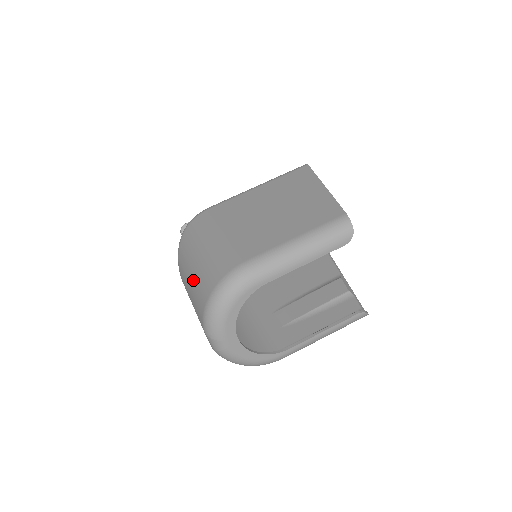
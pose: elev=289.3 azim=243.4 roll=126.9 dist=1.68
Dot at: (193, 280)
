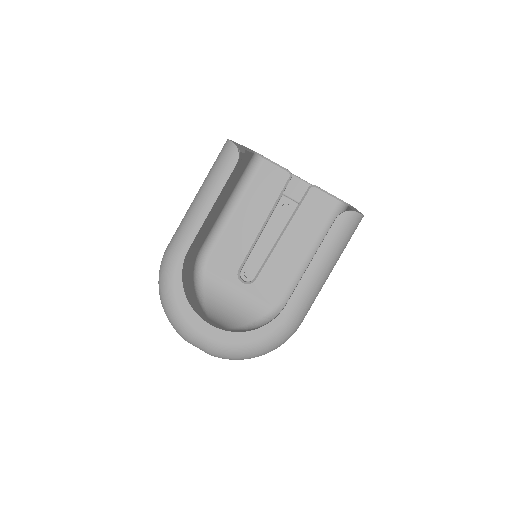
Dot at: occluded
